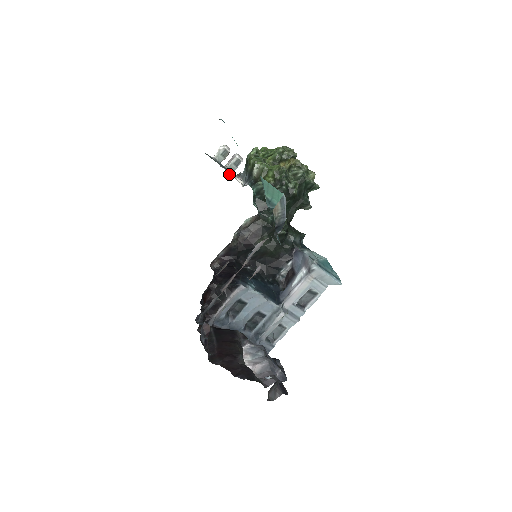
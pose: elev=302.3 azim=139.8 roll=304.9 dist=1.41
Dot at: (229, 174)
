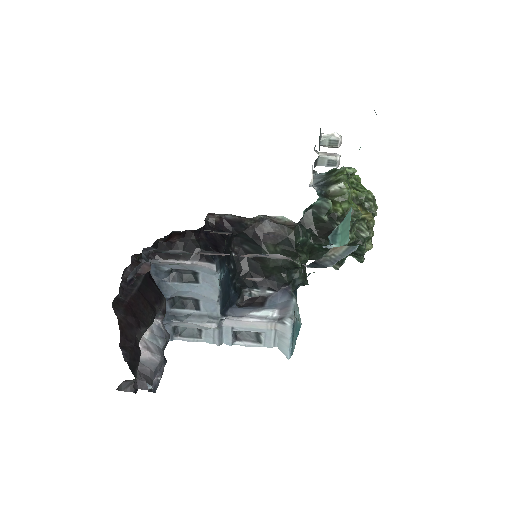
Dot at: (314, 163)
